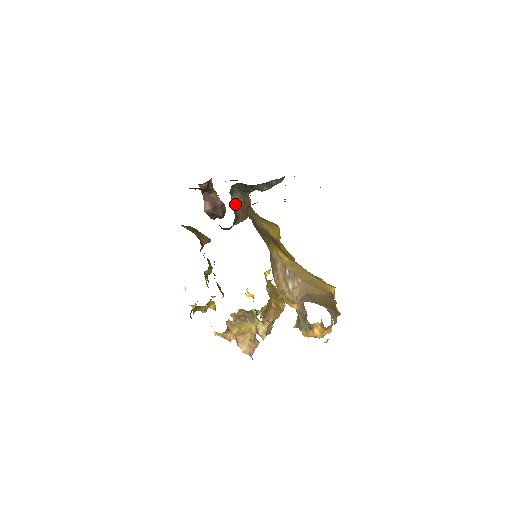
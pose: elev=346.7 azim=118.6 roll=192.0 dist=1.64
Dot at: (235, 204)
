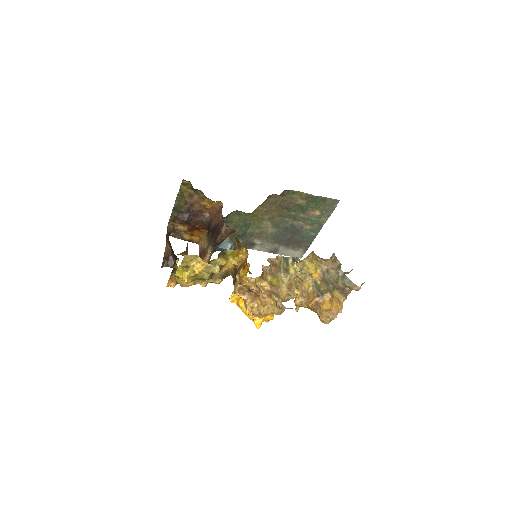
Dot at: occluded
